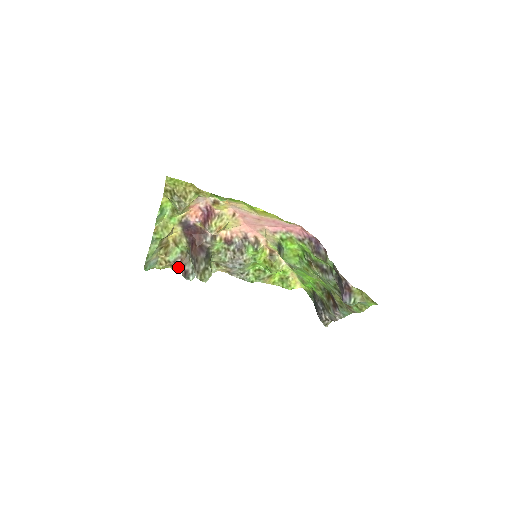
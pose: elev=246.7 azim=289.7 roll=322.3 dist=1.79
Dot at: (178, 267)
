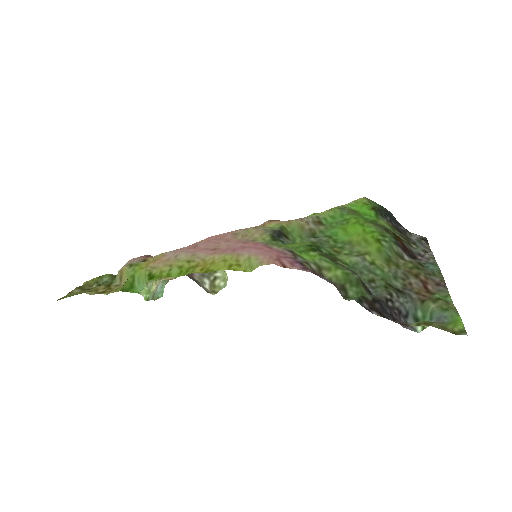
Dot at: occluded
